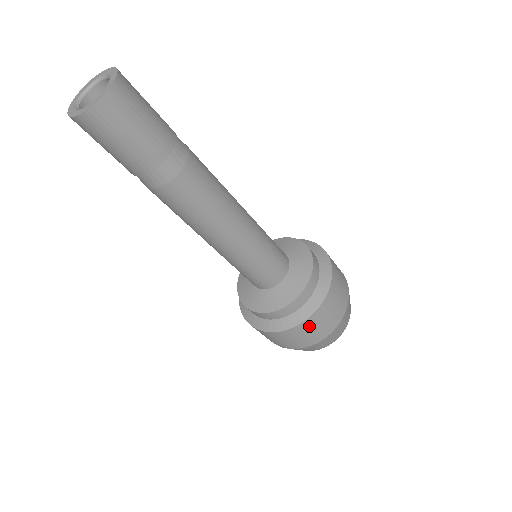
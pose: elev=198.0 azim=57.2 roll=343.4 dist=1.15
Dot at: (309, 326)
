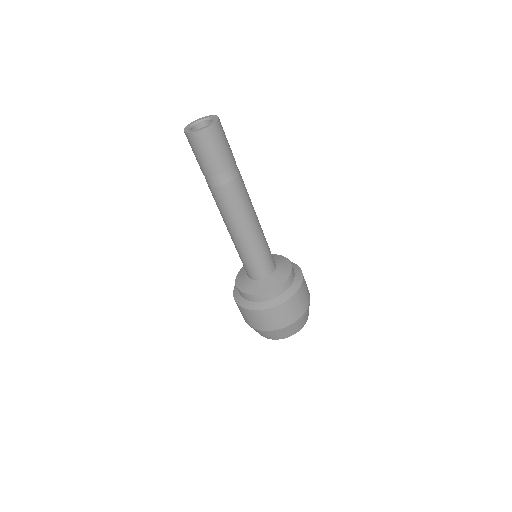
Dot at: (277, 312)
